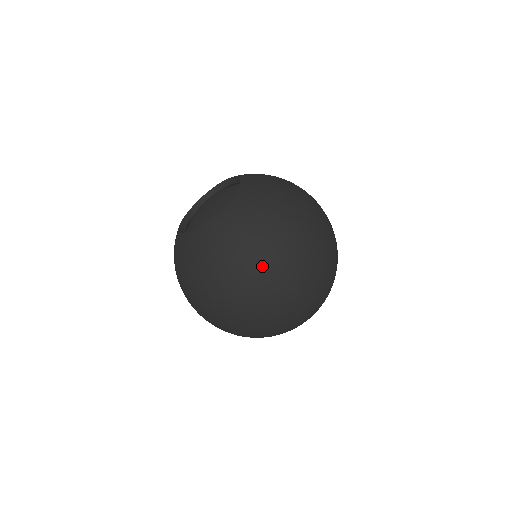
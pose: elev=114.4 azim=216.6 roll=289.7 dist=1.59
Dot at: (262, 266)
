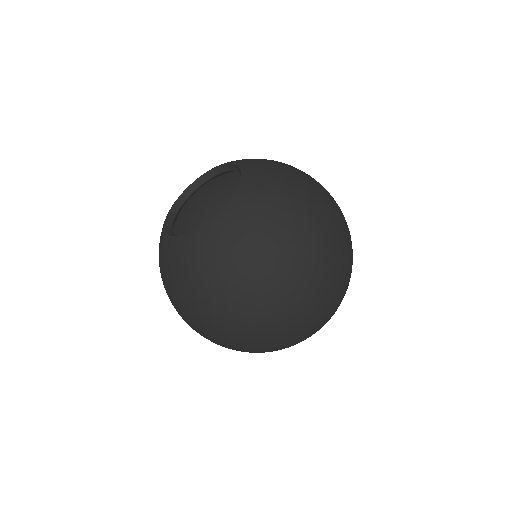
Dot at: (304, 245)
